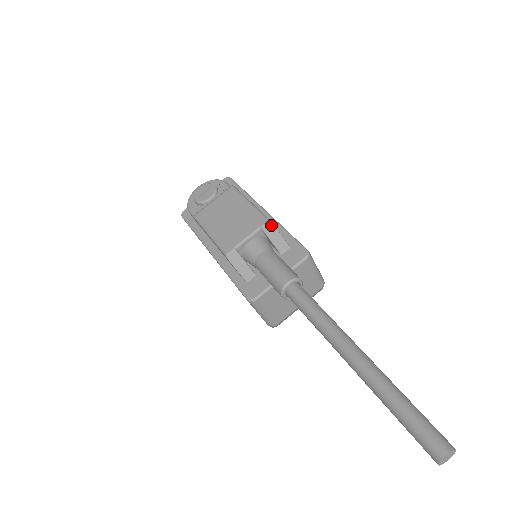
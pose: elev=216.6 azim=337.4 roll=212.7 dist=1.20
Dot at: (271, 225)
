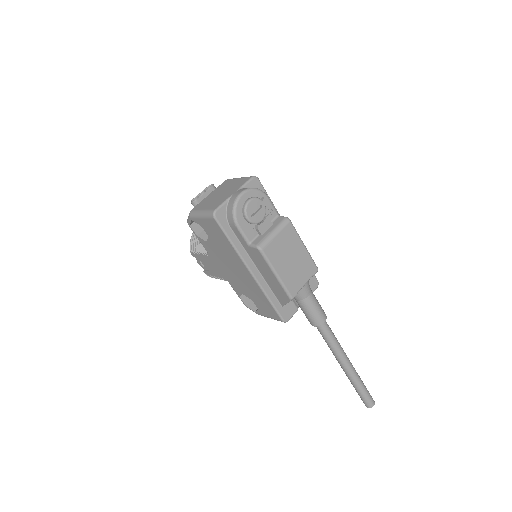
Dot at: (317, 271)
